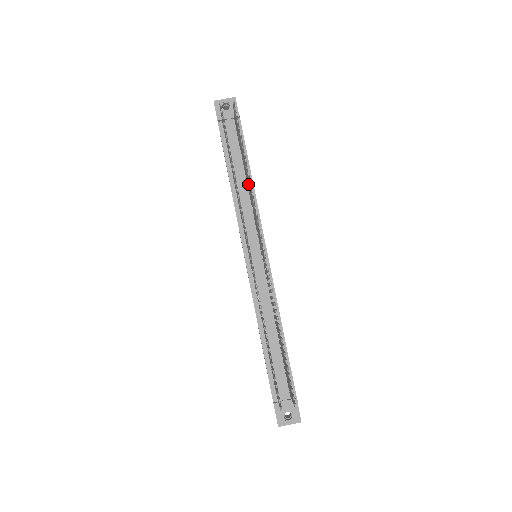
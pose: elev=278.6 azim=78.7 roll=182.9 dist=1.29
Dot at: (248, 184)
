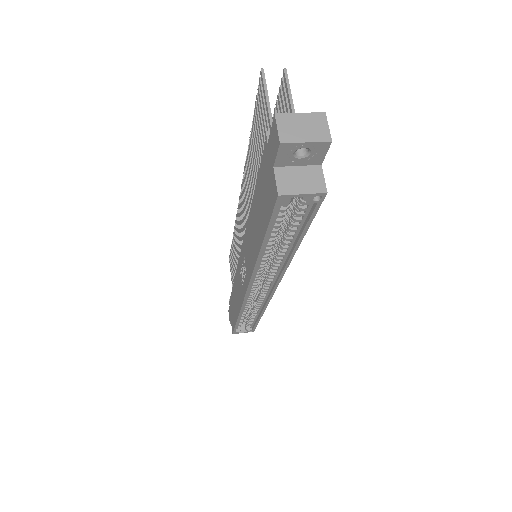
Dot at: occluded
